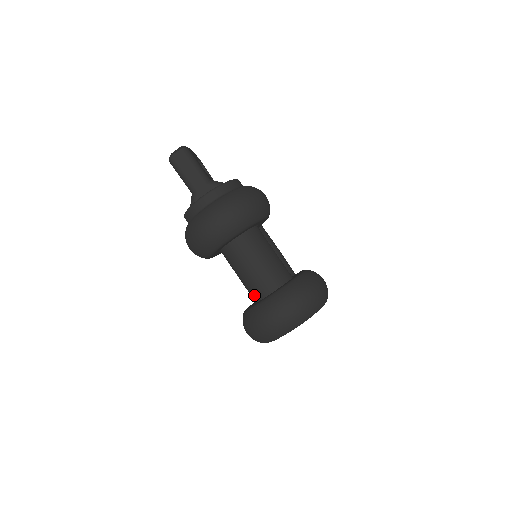
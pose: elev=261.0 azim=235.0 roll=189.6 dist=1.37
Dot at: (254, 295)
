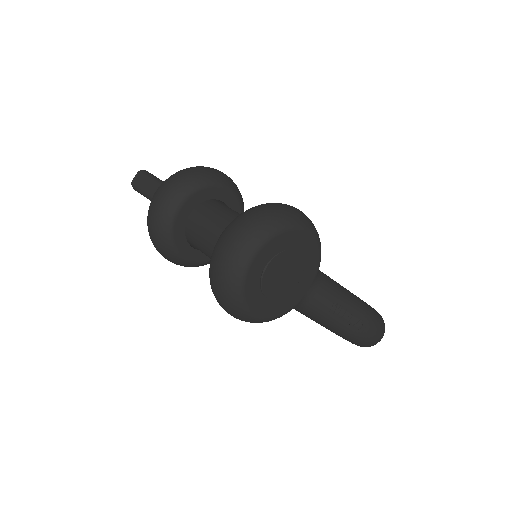
Dot at: occluded
